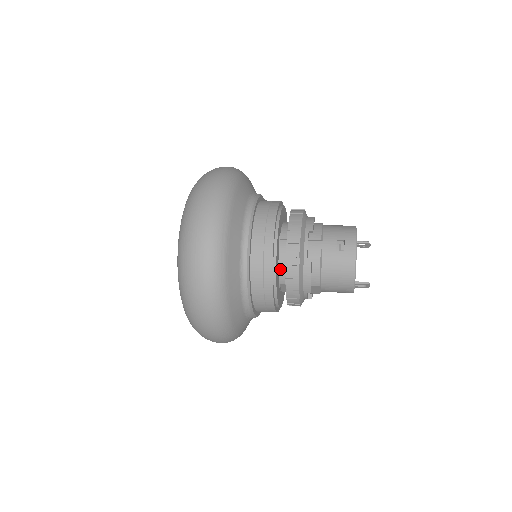
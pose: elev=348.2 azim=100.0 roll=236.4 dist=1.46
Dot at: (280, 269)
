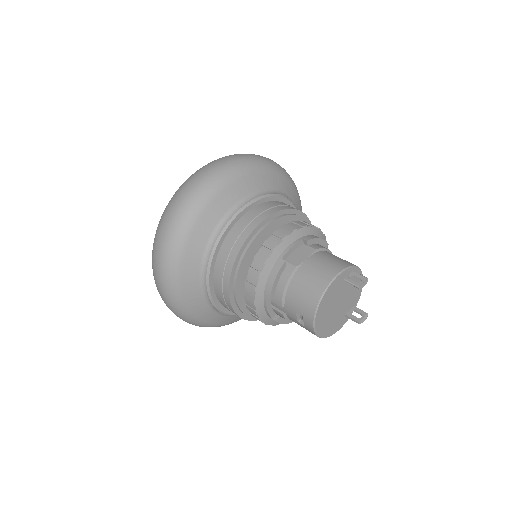
Dot at: occluded
